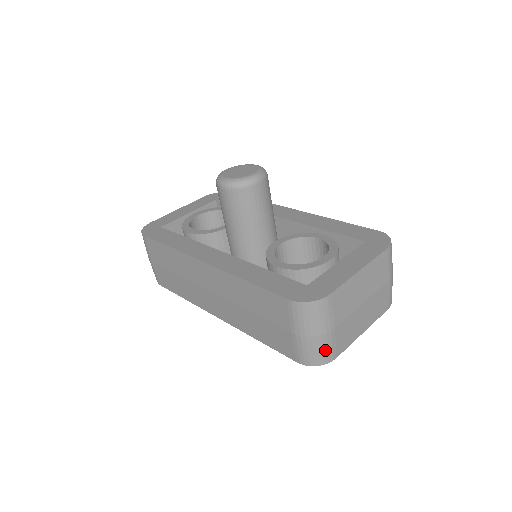
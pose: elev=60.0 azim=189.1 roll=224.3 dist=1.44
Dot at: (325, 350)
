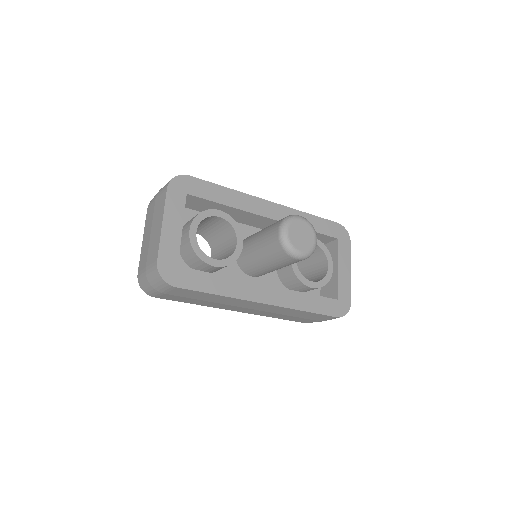
Dot at: occluded
